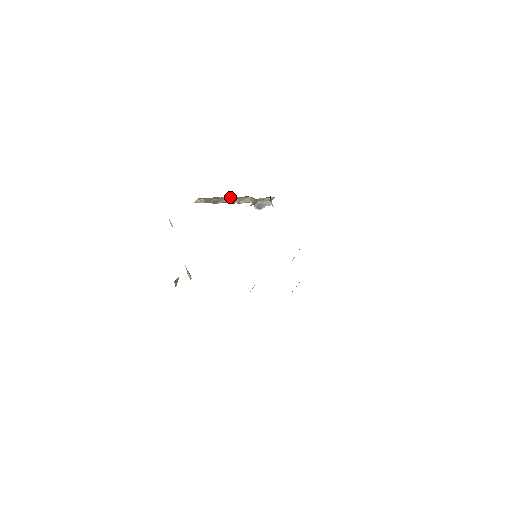
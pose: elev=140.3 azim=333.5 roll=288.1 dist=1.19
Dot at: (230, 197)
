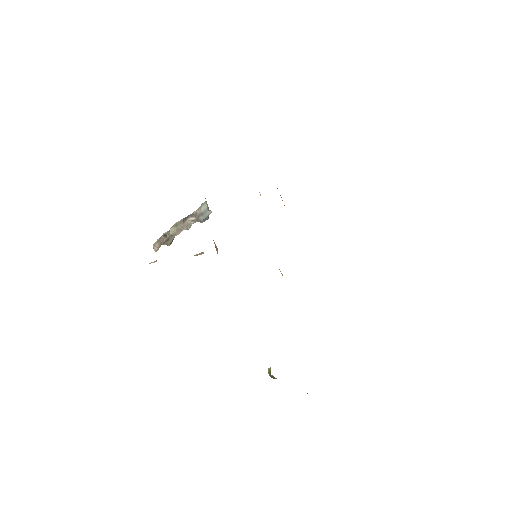
Dot at: (174, 229)
